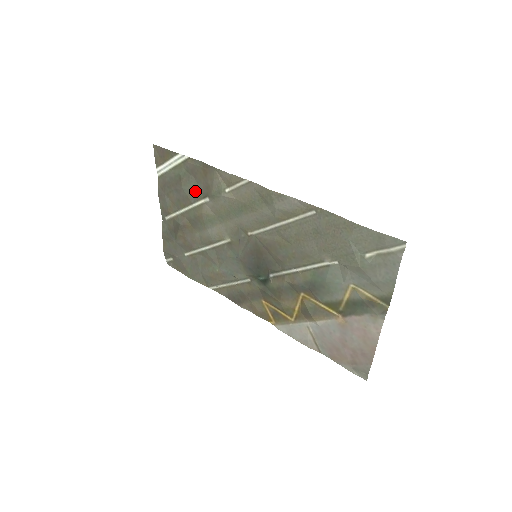
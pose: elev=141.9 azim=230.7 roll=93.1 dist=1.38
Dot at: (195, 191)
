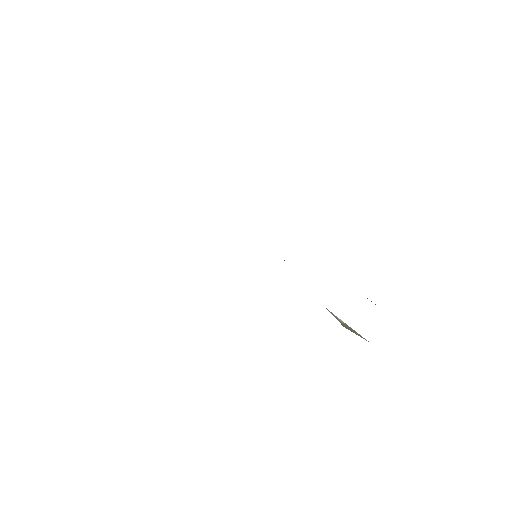
Dot at: occluded
